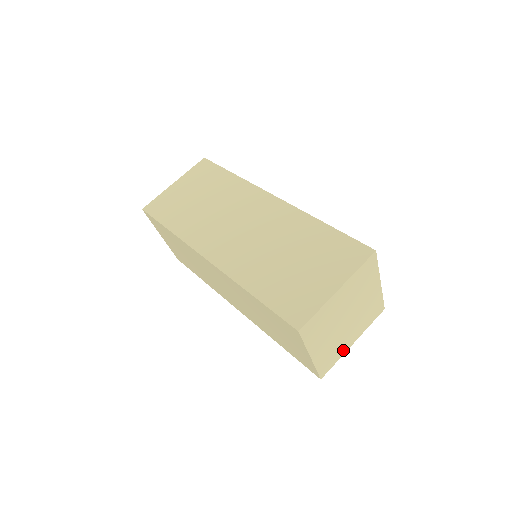
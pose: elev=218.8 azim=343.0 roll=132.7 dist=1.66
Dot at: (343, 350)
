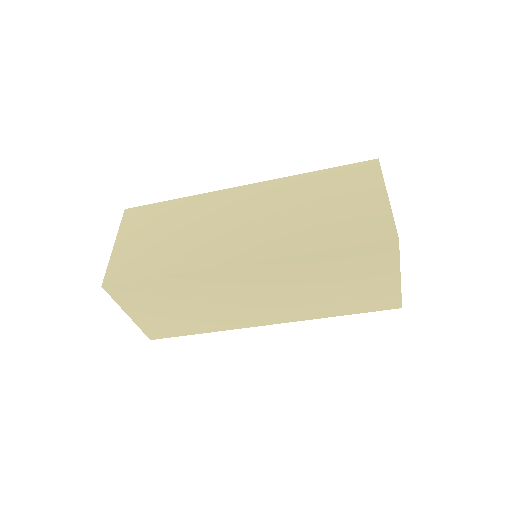
Dot at: occluded
